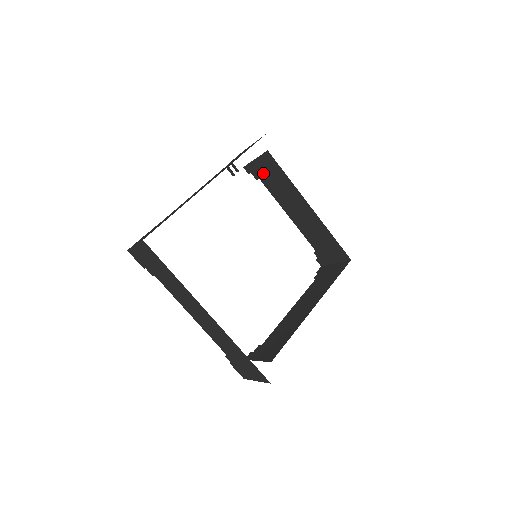
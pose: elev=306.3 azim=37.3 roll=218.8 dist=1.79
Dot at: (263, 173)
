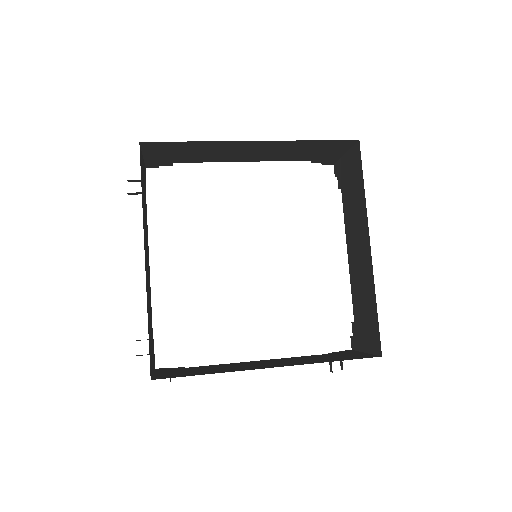
Dot at: (168, 157)
